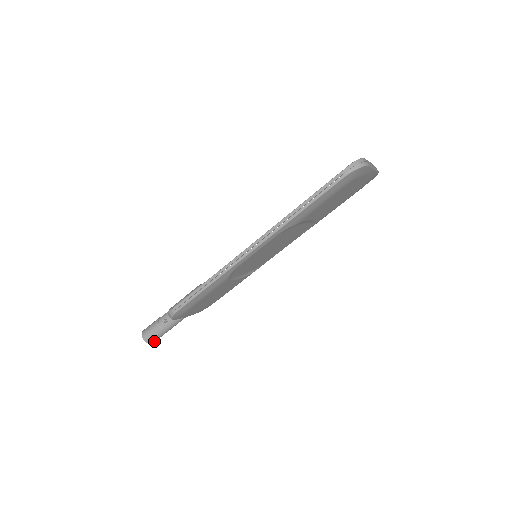
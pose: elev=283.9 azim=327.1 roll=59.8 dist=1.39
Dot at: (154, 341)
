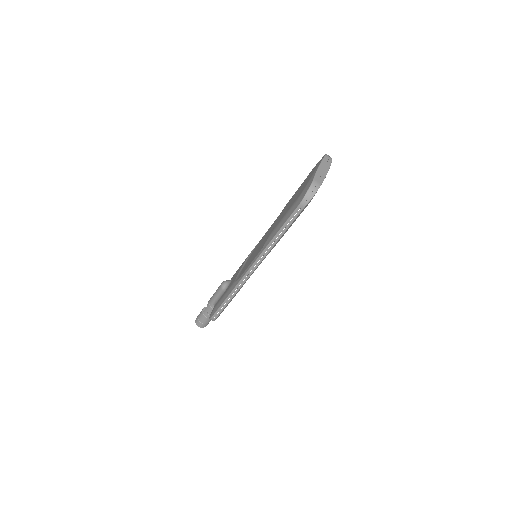
Dot at: (207, 324)
